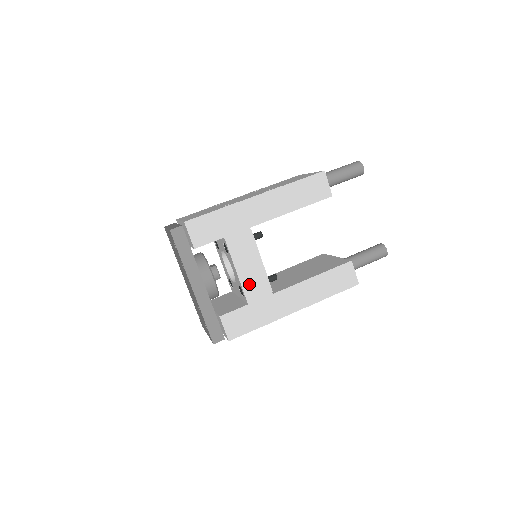
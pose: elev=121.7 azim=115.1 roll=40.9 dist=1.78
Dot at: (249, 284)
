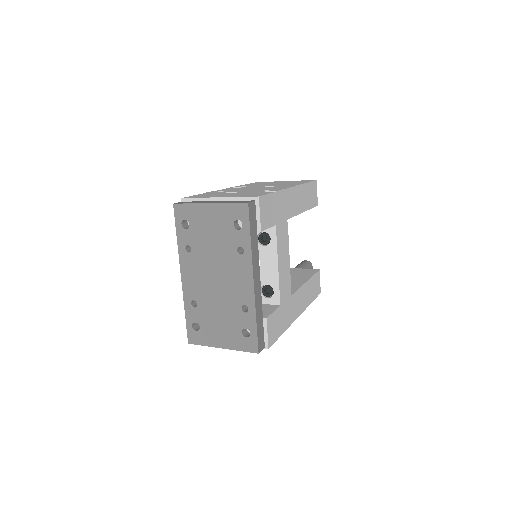
Dot at: (282, 282)
